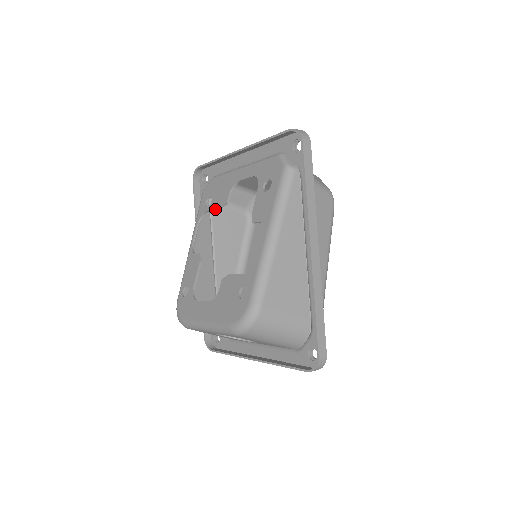
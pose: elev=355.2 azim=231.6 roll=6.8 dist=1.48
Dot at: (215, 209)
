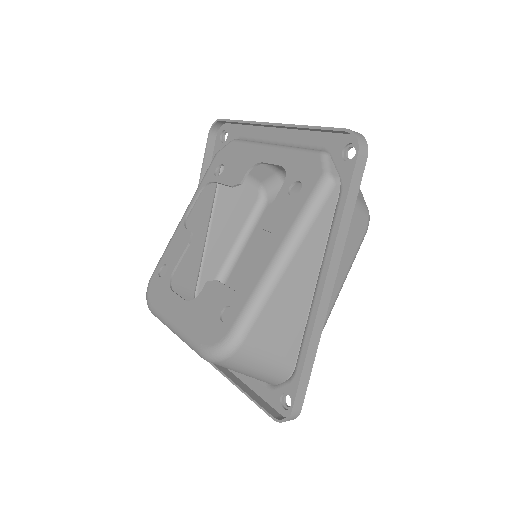
Dot at: (224, 184)
